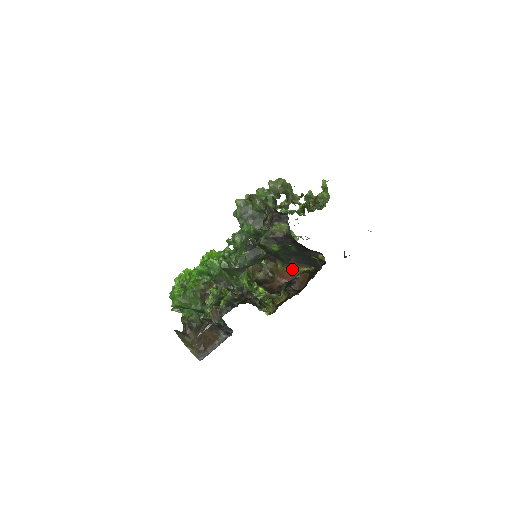
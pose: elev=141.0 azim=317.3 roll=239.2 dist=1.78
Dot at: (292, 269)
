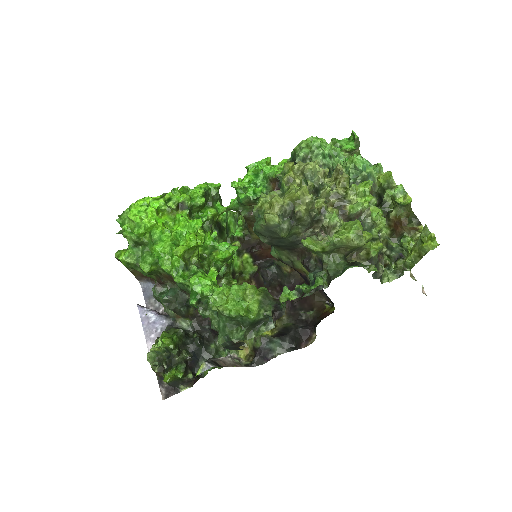
Dot at: occluded
